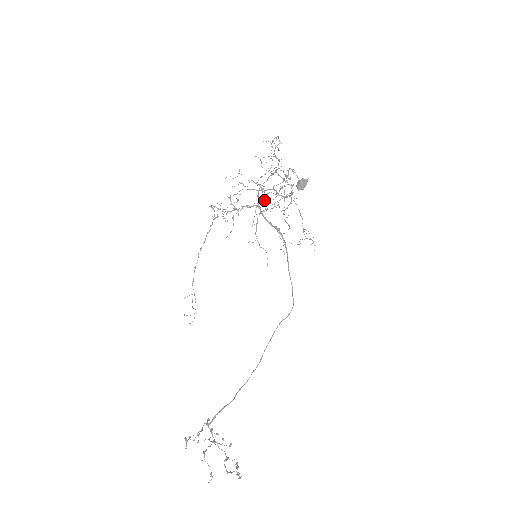
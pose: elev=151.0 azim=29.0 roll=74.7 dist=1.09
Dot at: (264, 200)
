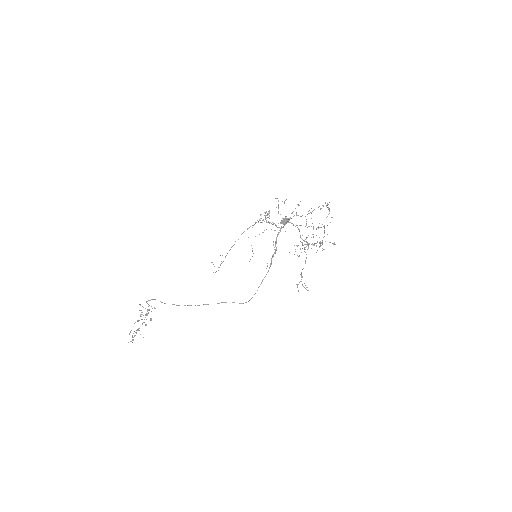
Dot at: occluded
